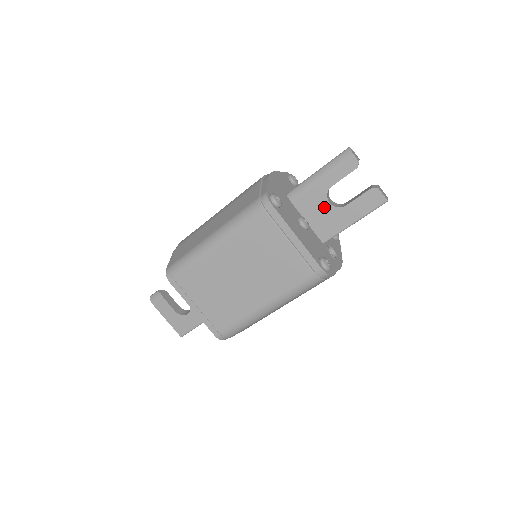
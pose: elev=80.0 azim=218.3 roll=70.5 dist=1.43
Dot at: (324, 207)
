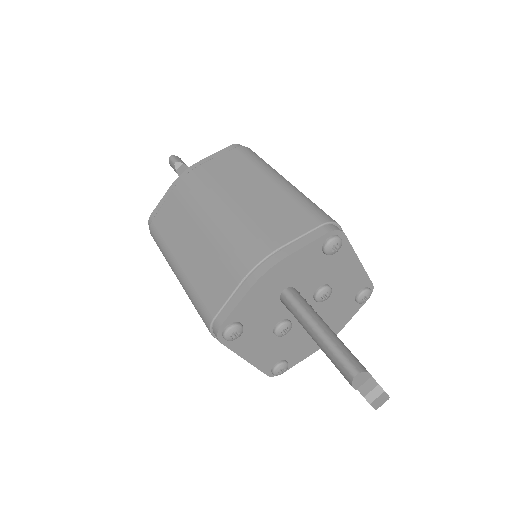
Dot at: occluded
